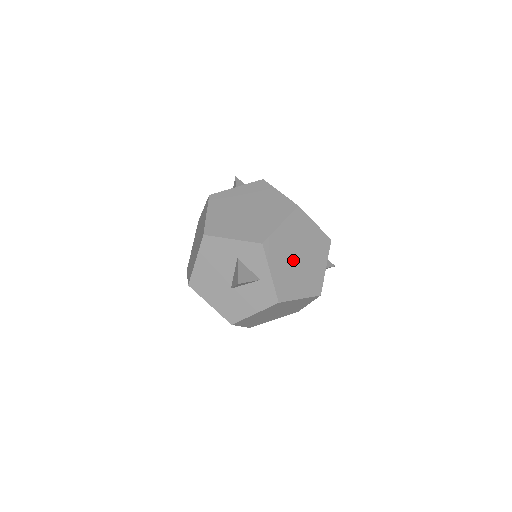
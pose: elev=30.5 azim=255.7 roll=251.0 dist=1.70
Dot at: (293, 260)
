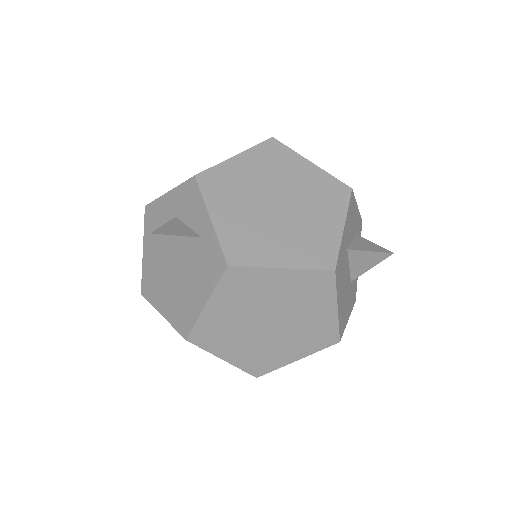
Dot at: (263, 206)
